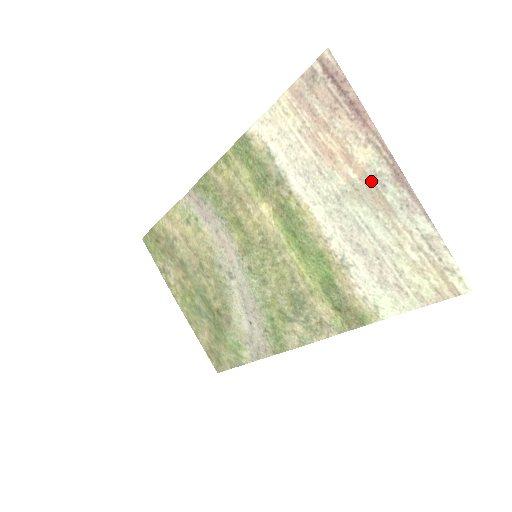
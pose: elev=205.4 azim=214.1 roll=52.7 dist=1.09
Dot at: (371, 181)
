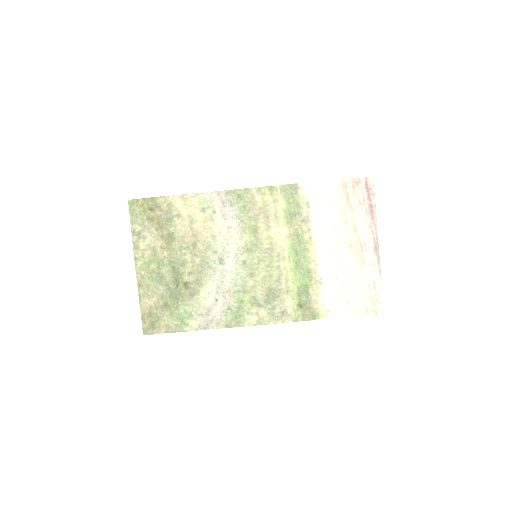
Dot at: (361, 245)
